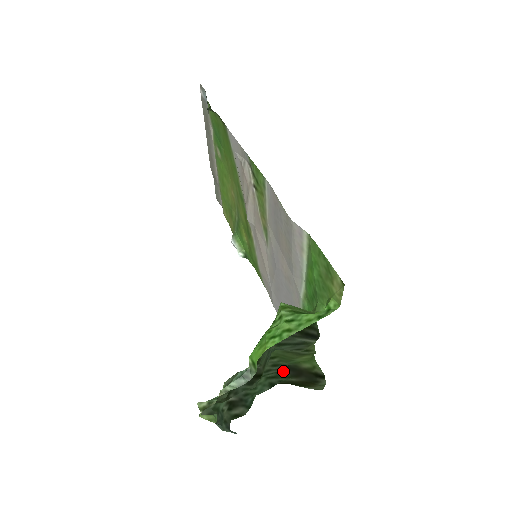
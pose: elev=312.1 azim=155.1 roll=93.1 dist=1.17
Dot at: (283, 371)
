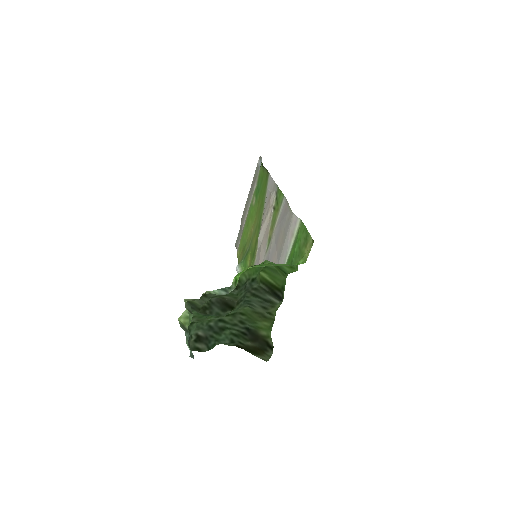
Dot at: (245, 332)
